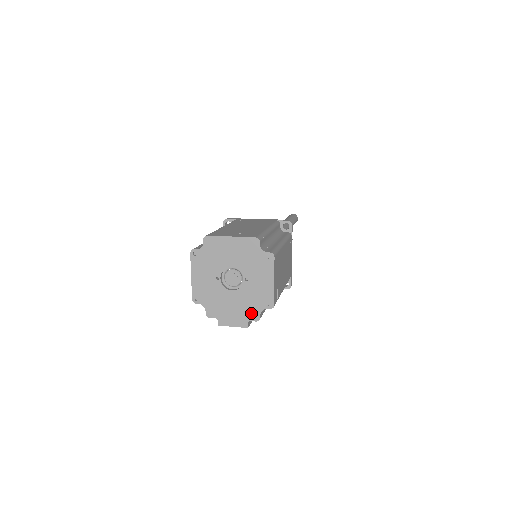
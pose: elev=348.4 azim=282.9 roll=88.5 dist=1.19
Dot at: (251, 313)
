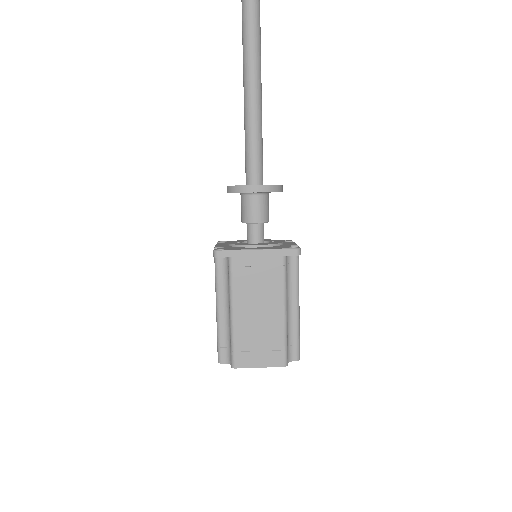
Dot at: occluded
